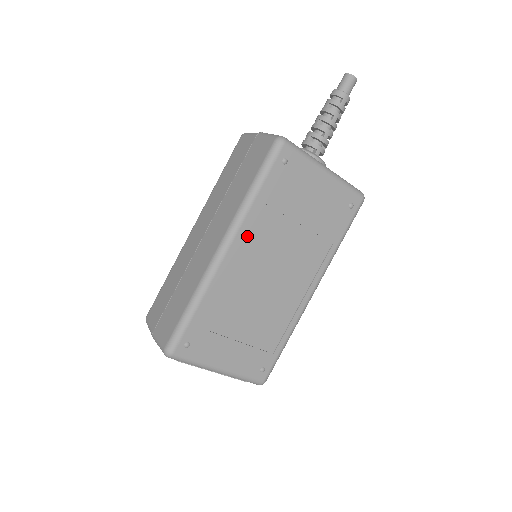
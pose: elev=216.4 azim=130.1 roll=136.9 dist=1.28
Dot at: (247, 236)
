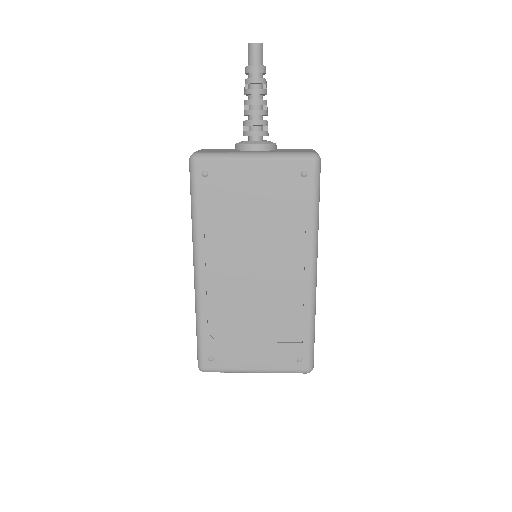
Dot at: (210, 252)
